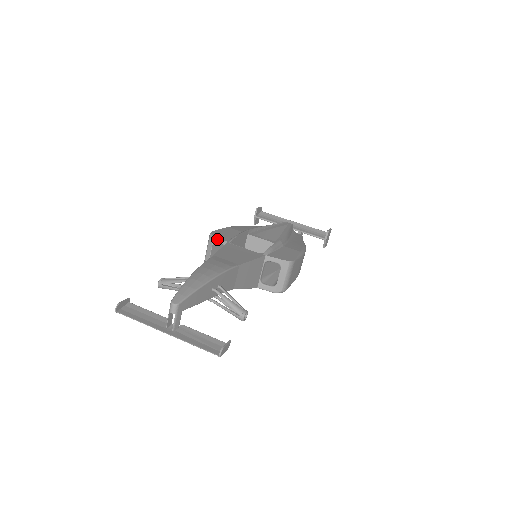
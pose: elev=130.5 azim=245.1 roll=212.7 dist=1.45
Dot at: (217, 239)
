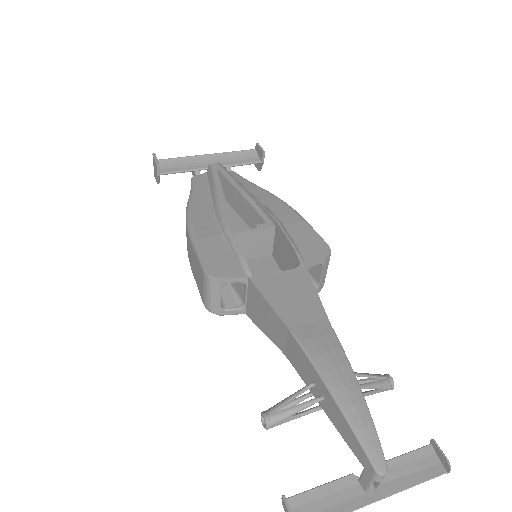
Dot at: (228, 280)
